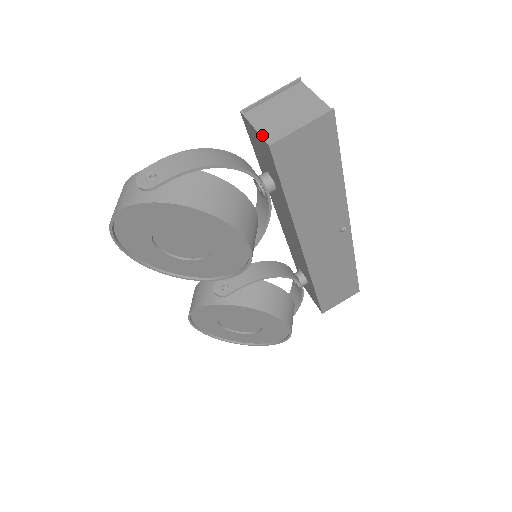
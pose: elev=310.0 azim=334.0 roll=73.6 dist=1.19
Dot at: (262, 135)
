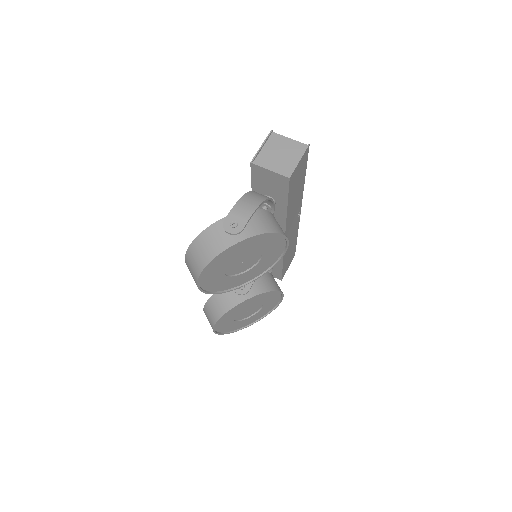
Dot at: (280, 173)
